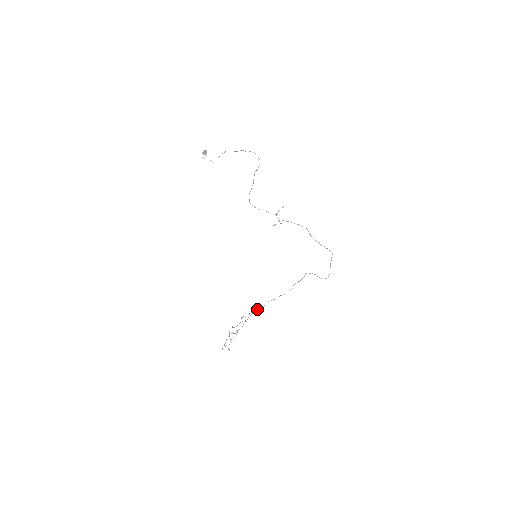
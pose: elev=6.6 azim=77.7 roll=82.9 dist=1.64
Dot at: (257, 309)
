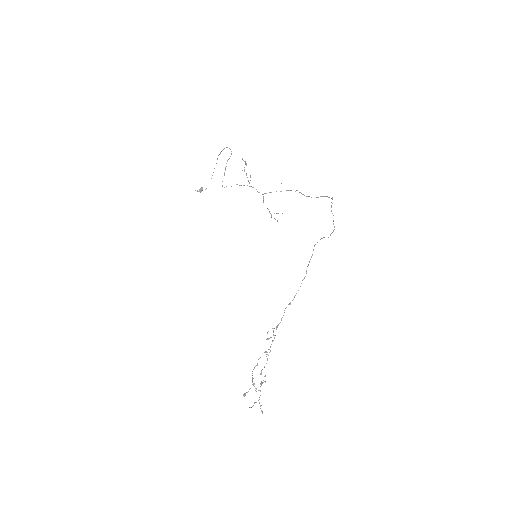
Dot at: occluded
